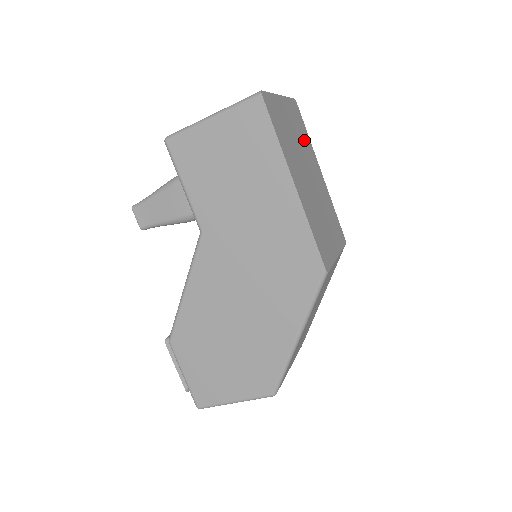
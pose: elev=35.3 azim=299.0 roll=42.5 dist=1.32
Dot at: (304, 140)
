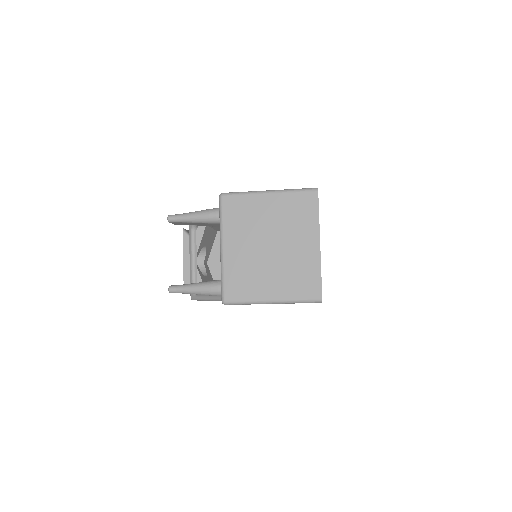
Dot at: occluded
